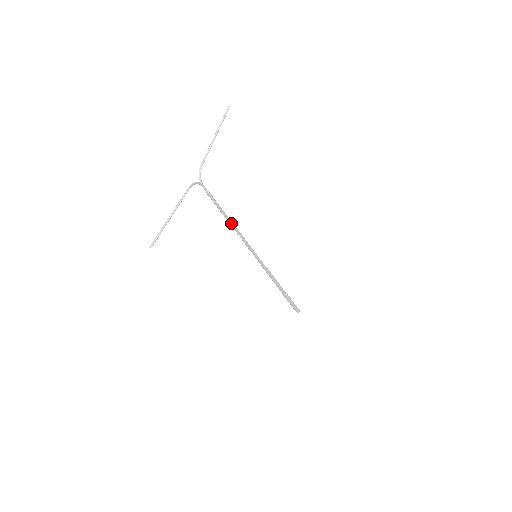
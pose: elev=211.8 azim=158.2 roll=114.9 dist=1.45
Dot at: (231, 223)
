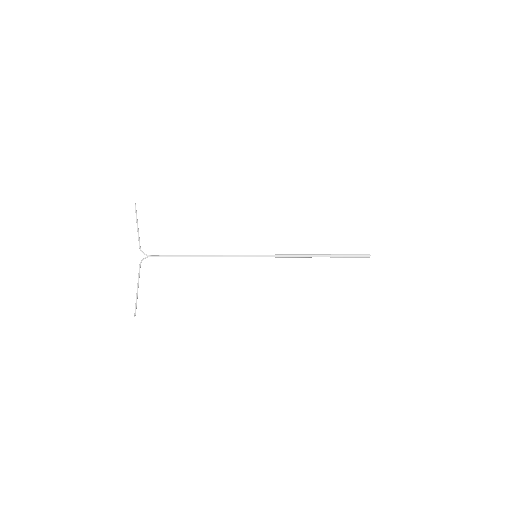
Dot at: (202, 256)
